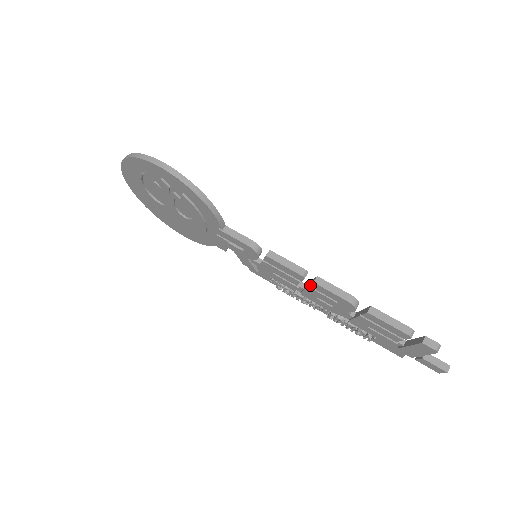
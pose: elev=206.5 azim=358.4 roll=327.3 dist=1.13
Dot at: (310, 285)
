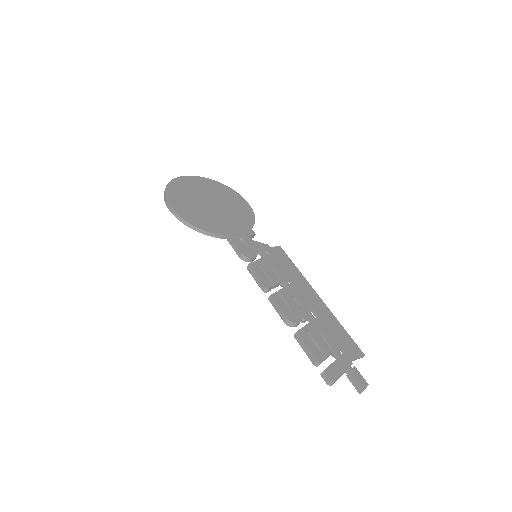
Dot at: occluded
